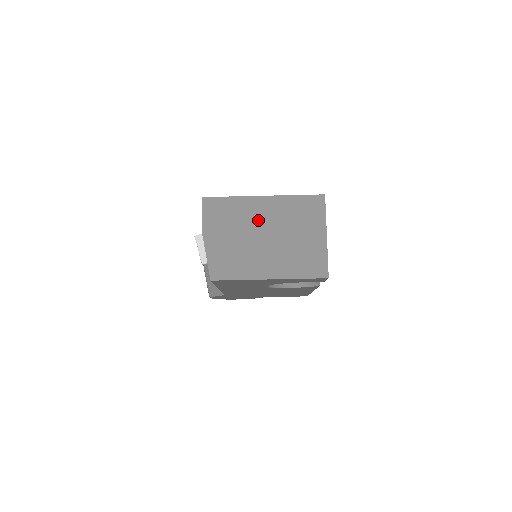
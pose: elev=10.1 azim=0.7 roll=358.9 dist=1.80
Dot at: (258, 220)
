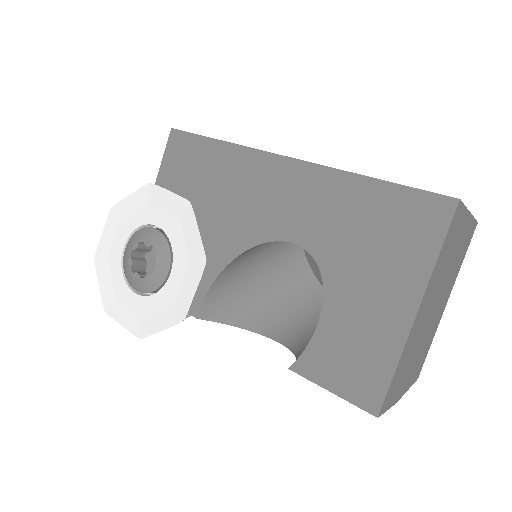
Dot at: (424, 320)
